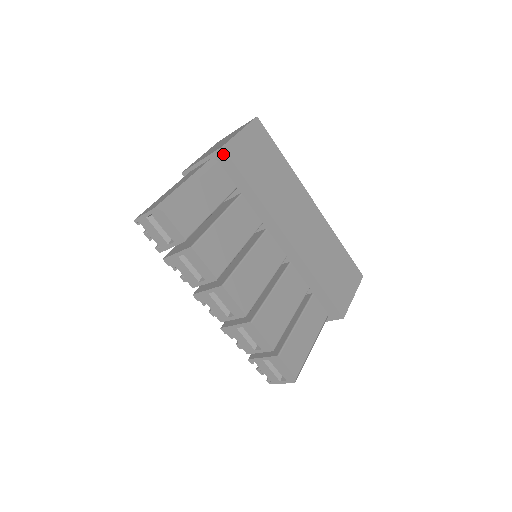
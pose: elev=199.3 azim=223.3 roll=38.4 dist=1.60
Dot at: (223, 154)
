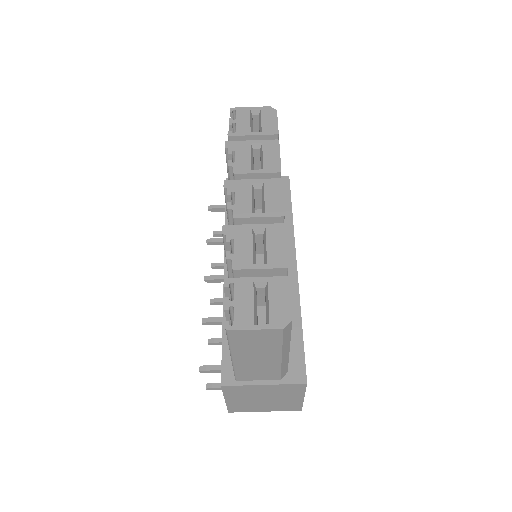
Dot at: (285, 181)
